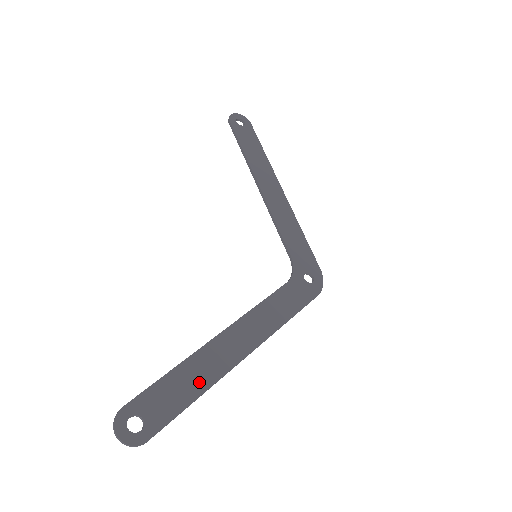
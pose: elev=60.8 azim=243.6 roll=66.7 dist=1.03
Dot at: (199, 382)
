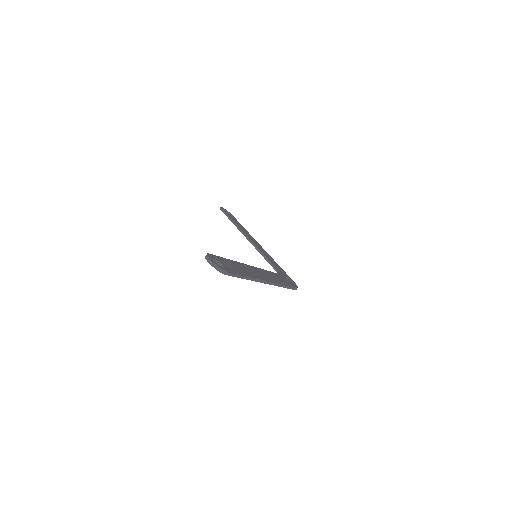
Dot at: (246, 273)
